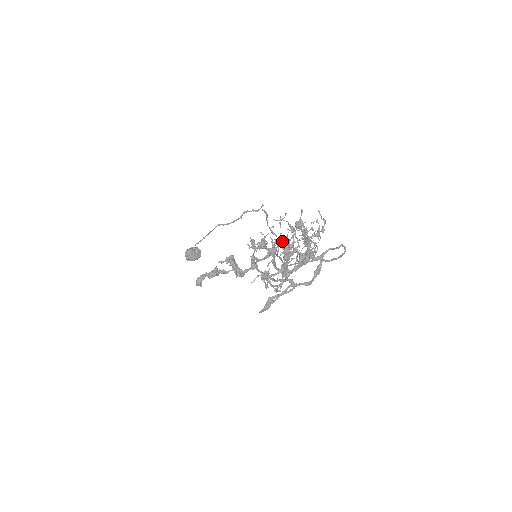
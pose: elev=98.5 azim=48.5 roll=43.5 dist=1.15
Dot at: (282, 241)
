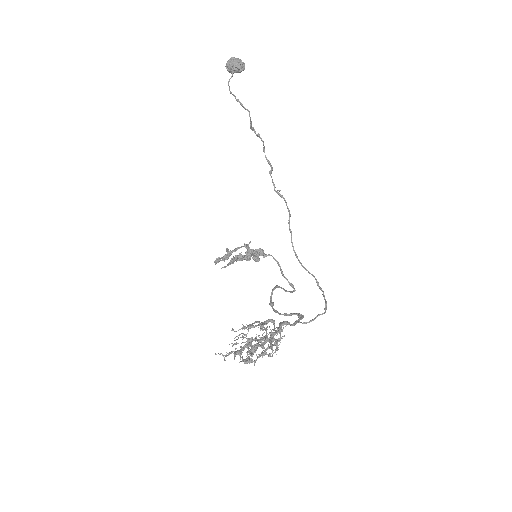
Dot at: occluded
